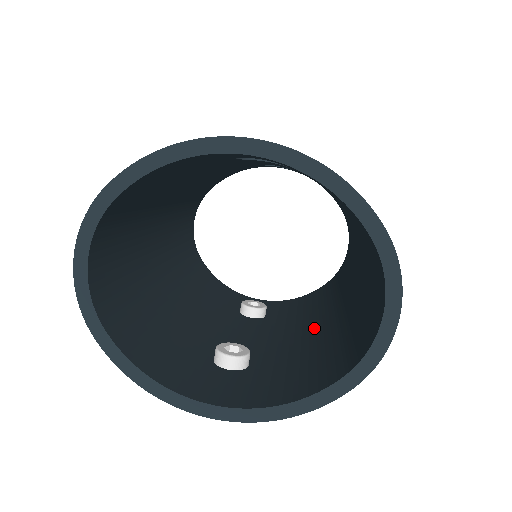
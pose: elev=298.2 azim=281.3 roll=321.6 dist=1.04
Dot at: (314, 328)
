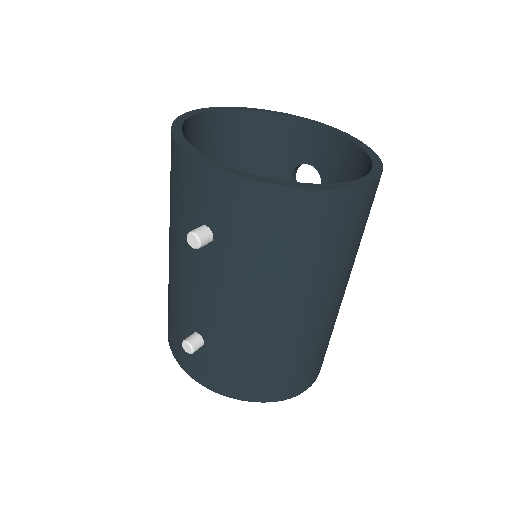
Dot at: occluded
